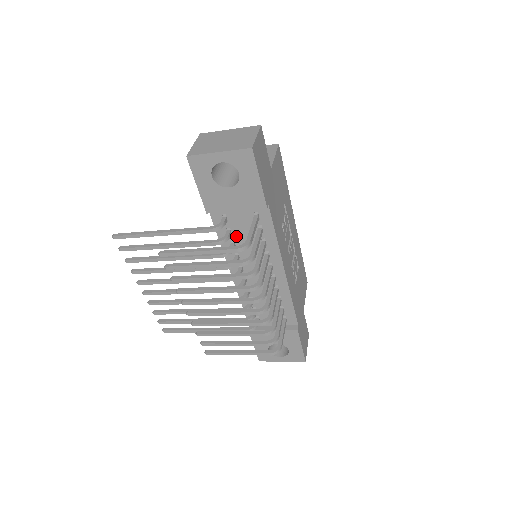
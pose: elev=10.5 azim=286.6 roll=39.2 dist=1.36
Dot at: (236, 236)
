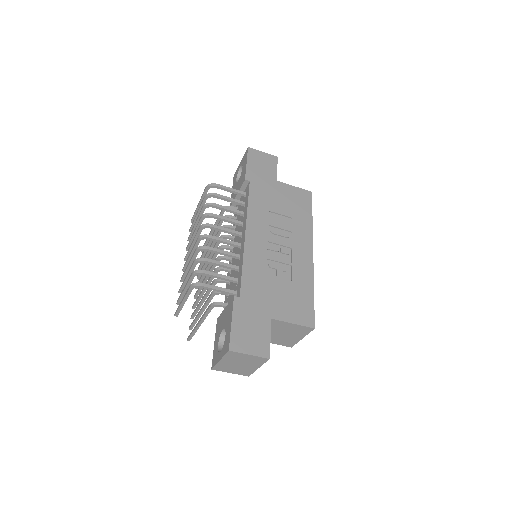
Dot at: occluded
